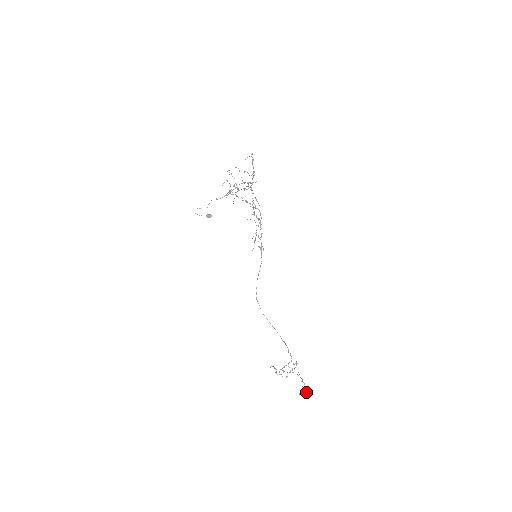
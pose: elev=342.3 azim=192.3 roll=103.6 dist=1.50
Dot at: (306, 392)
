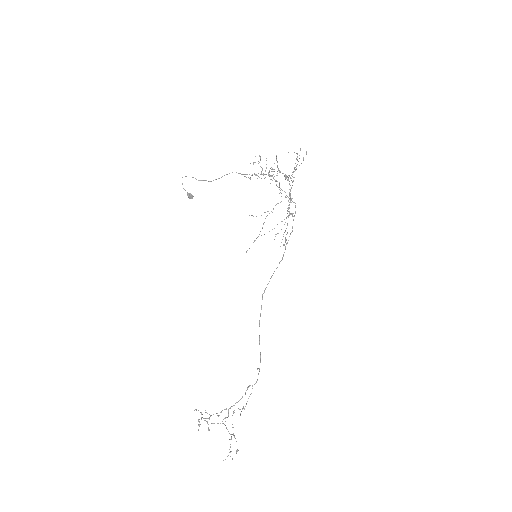
Dot at: occluded
